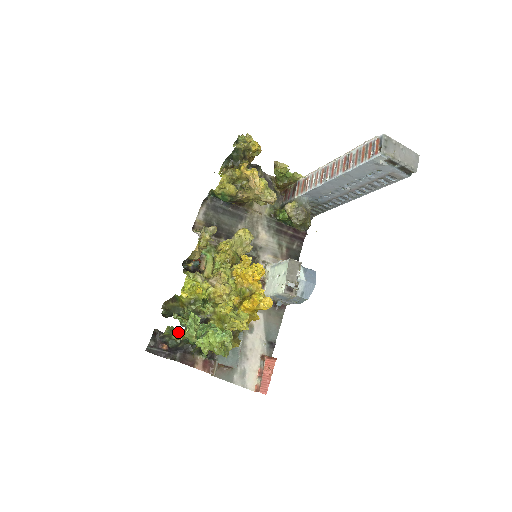
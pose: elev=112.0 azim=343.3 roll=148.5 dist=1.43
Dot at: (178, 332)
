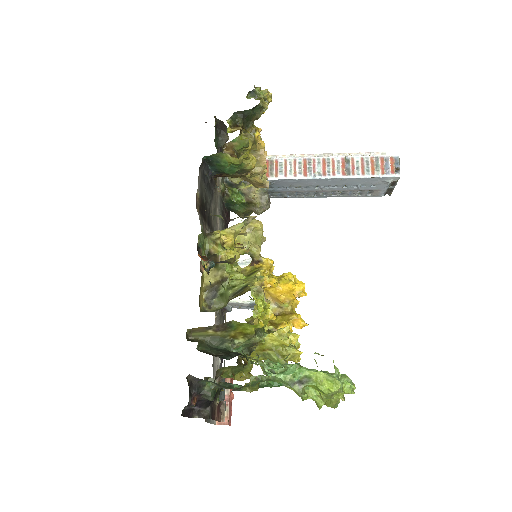
Dot at: (303, 387)
